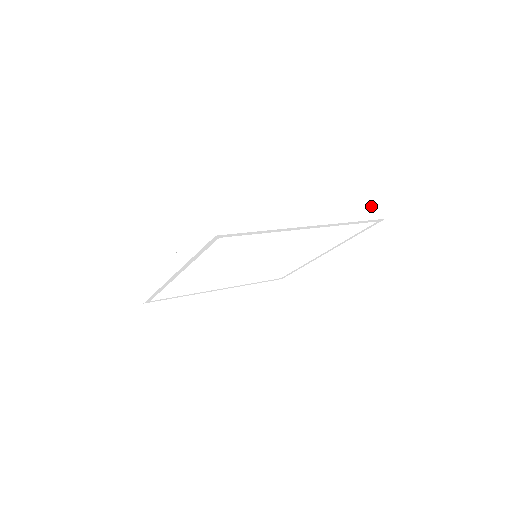
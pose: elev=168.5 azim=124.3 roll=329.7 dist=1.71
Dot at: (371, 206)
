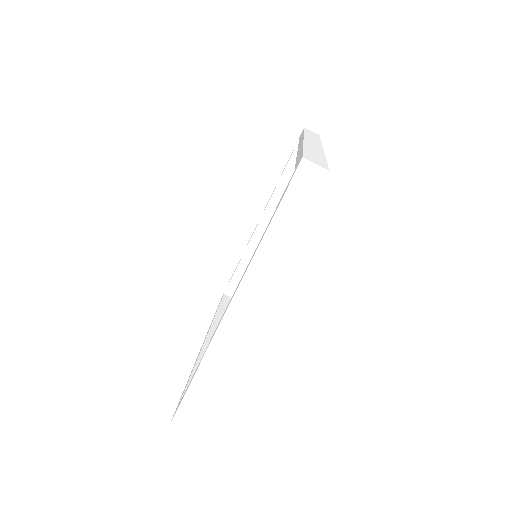
Dot at: (305, 129)
